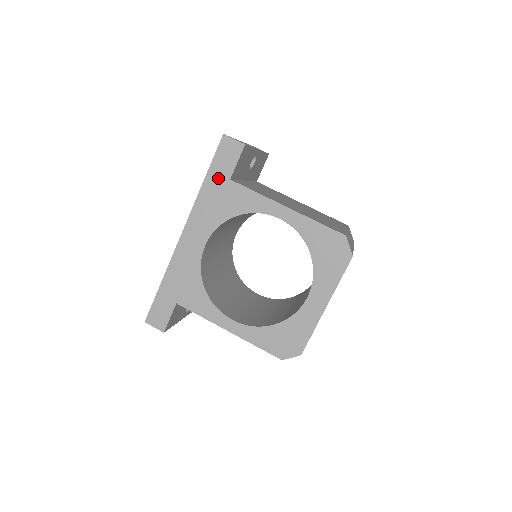
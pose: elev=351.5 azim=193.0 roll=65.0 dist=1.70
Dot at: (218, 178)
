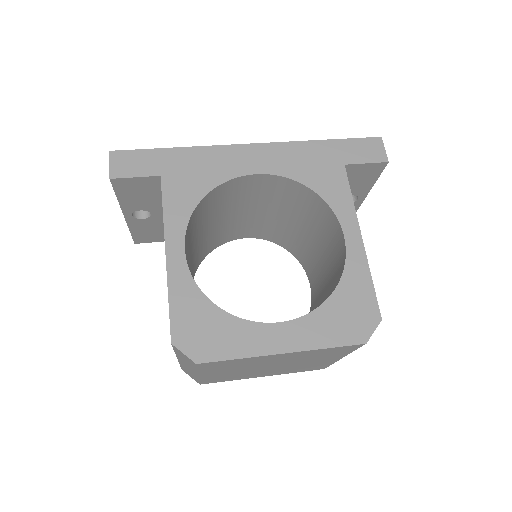
Dot at: (337, 152)
